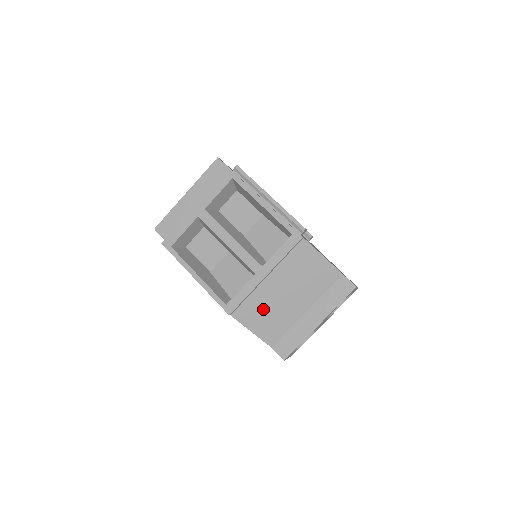
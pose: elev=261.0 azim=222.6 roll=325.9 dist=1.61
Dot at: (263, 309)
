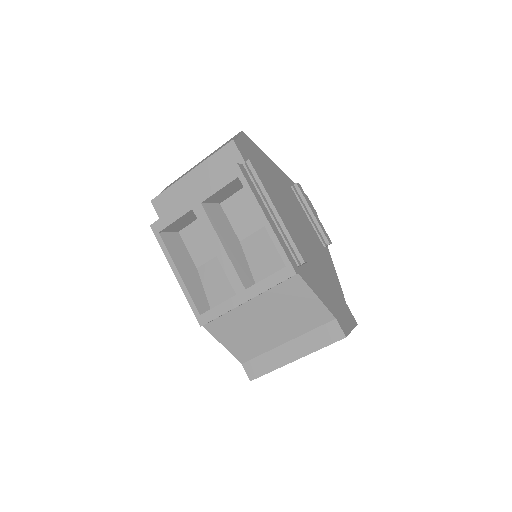
Dot at: (239, 329)
